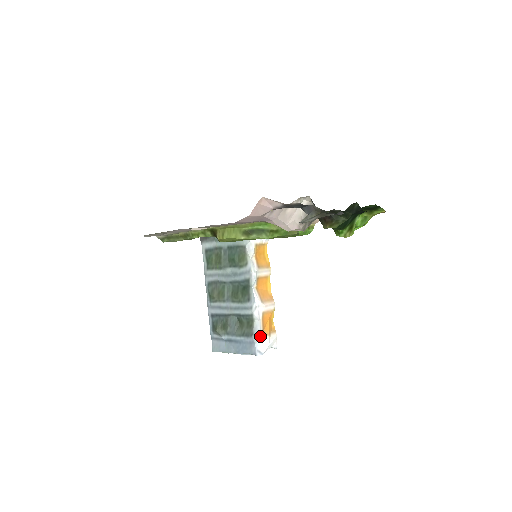
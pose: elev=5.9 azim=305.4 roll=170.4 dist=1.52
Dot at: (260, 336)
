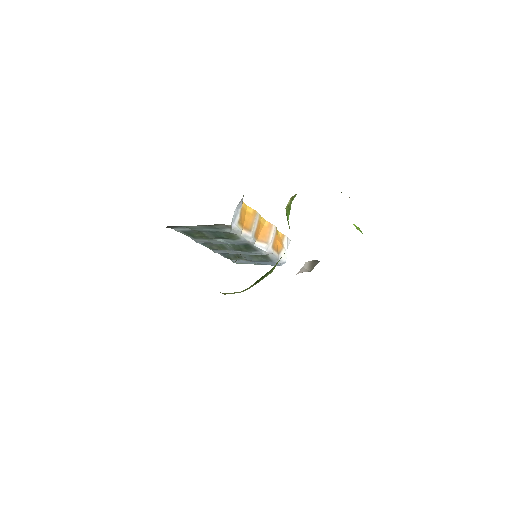
Dot at: (278, 258)
